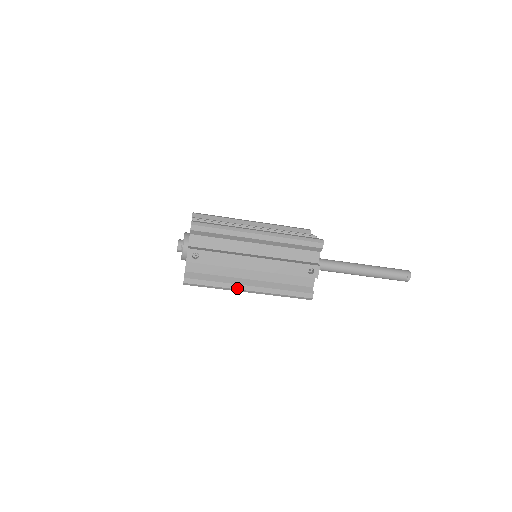
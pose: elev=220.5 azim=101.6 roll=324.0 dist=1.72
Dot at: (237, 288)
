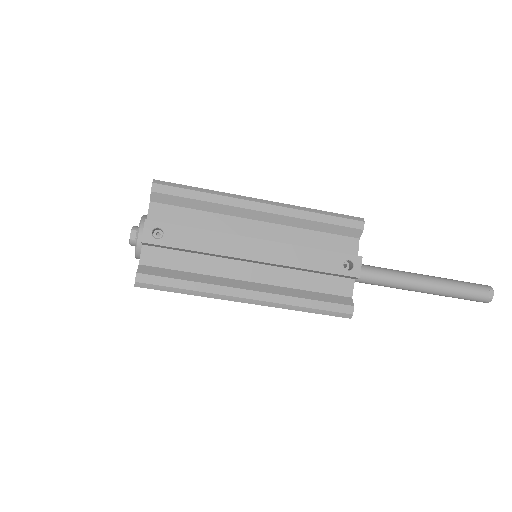
Dot at: (227, 293)
